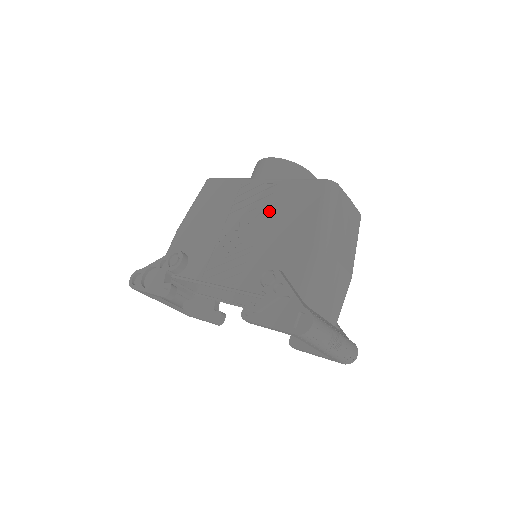
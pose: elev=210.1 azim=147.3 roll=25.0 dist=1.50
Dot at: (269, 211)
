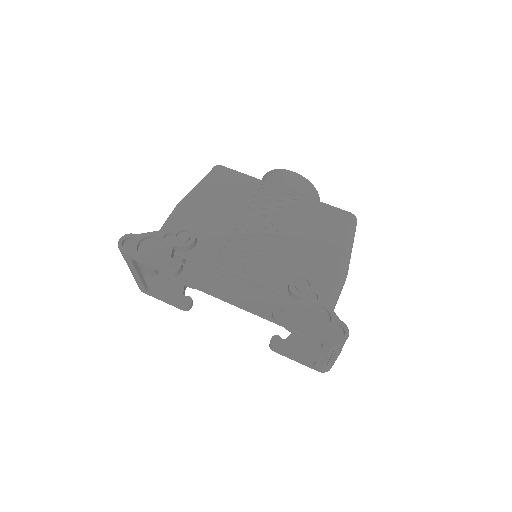
Dot at: (294, 221)
